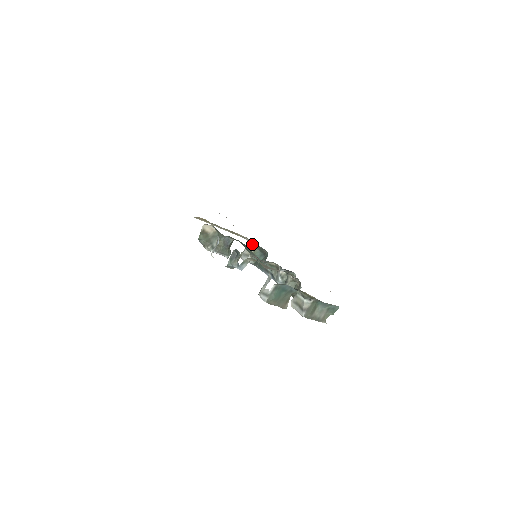
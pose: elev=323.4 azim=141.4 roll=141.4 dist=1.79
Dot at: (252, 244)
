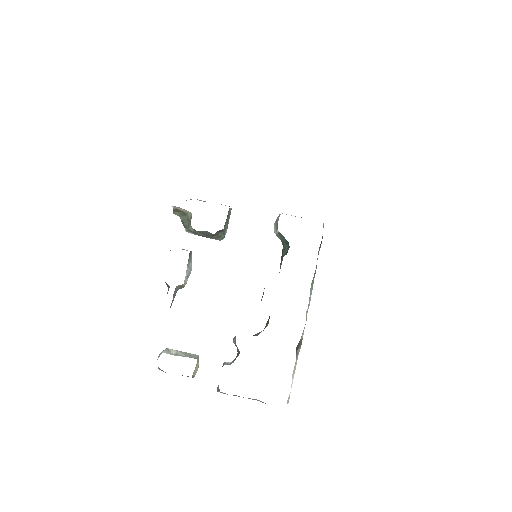
Dot at: occluded
